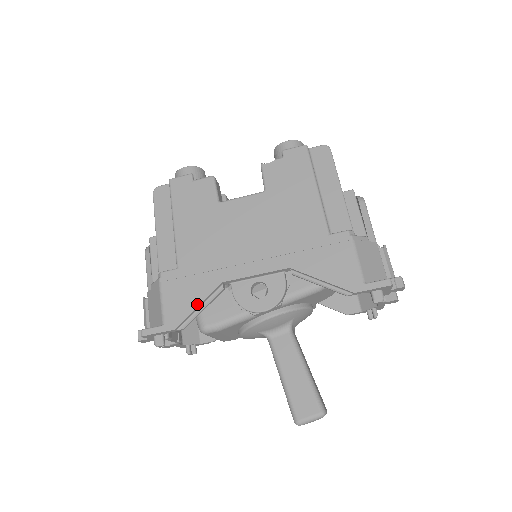
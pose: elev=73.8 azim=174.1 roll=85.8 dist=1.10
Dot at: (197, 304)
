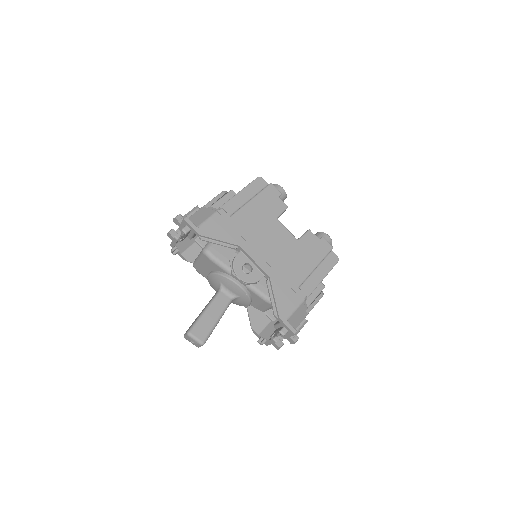
Dot at: (220, 239)
